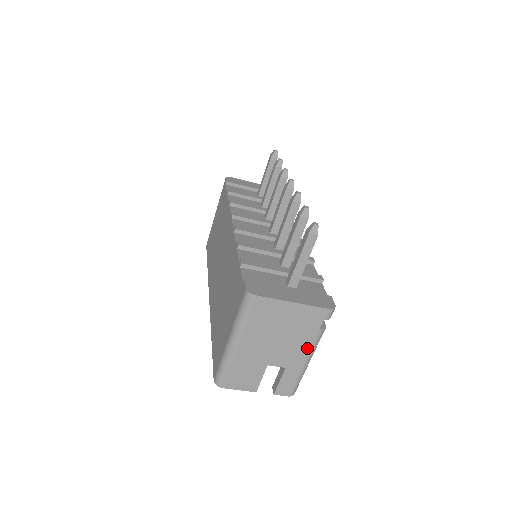
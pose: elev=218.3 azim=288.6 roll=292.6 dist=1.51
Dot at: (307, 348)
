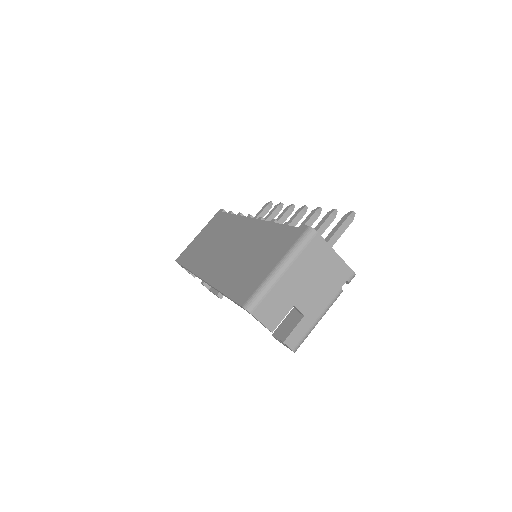
Dot at: (326, 303)
